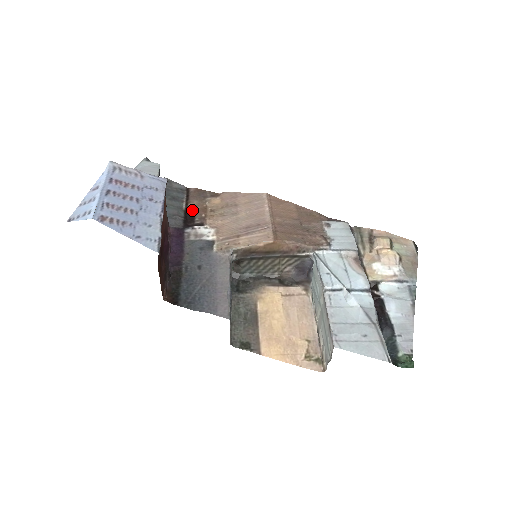
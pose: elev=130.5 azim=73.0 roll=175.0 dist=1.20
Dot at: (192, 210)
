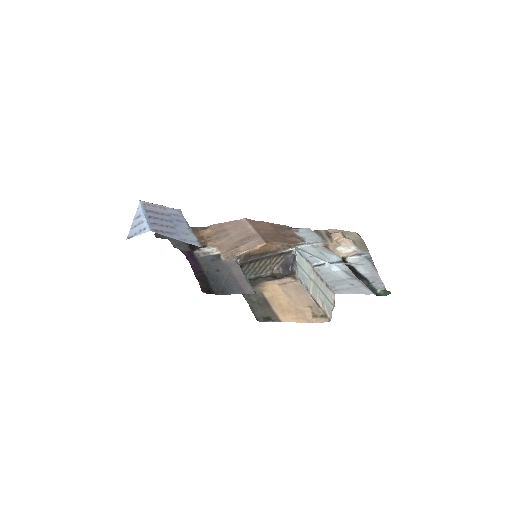
Dot at: occluded
